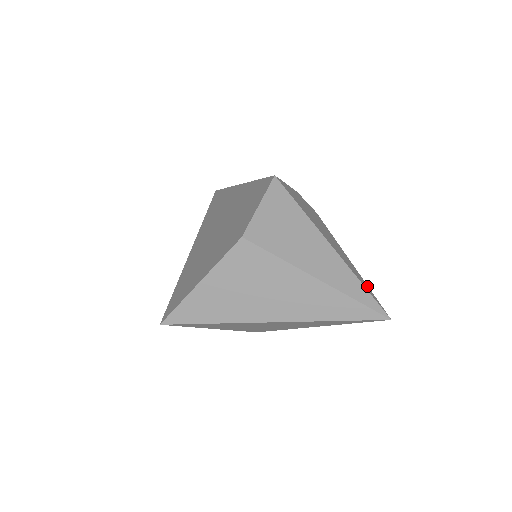
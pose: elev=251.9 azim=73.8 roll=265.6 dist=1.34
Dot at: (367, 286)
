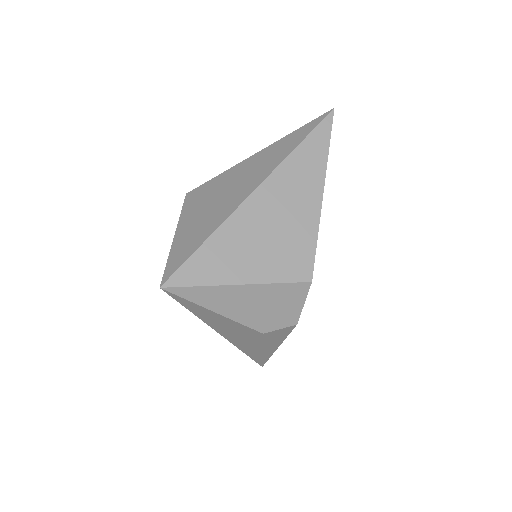
Dot at: occluded
